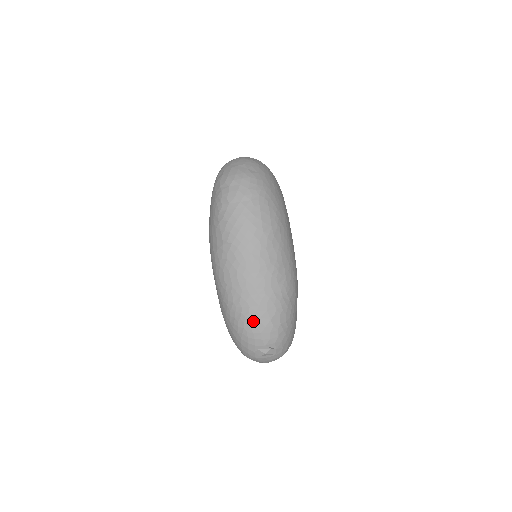
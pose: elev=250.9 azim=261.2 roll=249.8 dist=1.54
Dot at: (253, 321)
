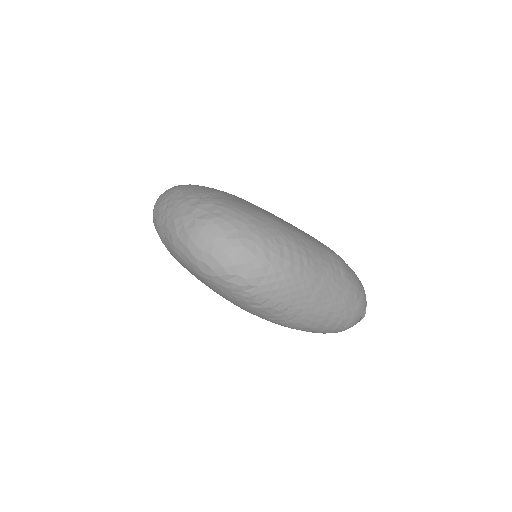
Dot at: (349, 318)
